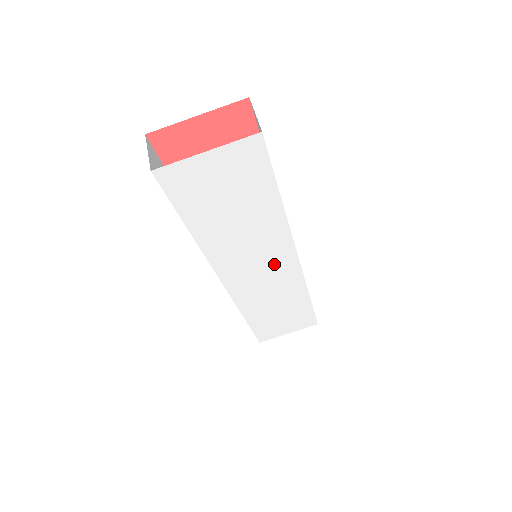
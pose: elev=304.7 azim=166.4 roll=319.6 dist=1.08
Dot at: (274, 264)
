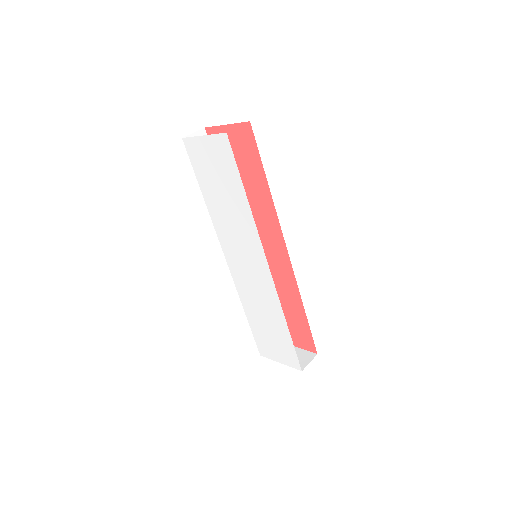
Dot at: (254, 262)
